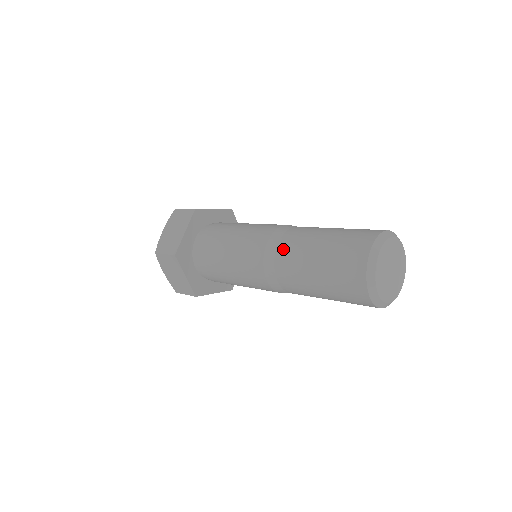
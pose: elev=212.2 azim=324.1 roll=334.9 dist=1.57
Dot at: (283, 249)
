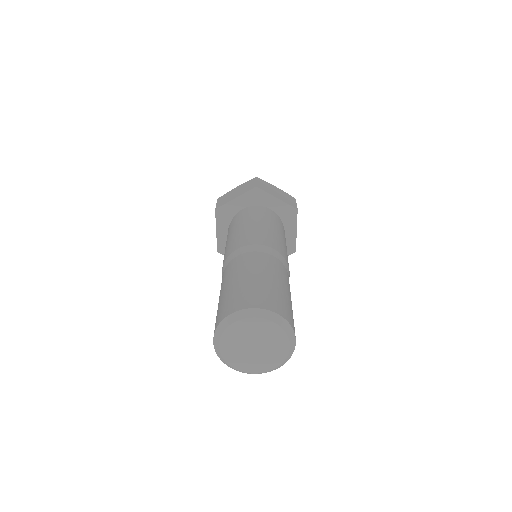
Dot at: occluded
